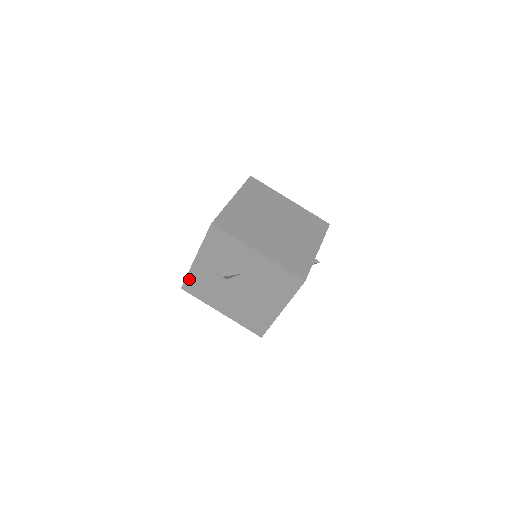
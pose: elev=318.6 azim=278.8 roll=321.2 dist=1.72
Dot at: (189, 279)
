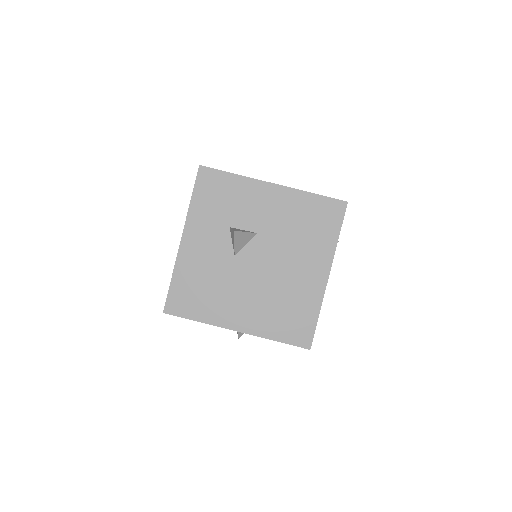
Dot at: (175, 285)
